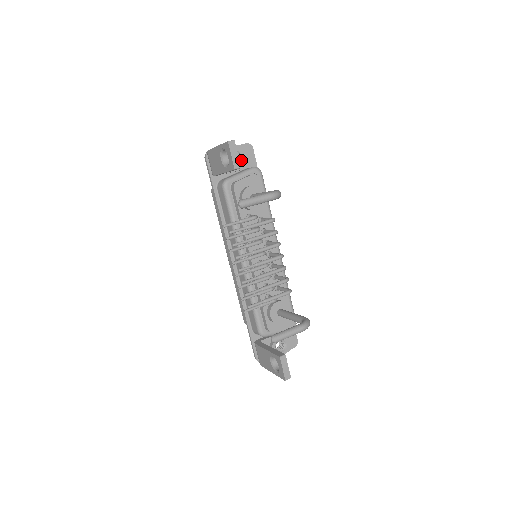
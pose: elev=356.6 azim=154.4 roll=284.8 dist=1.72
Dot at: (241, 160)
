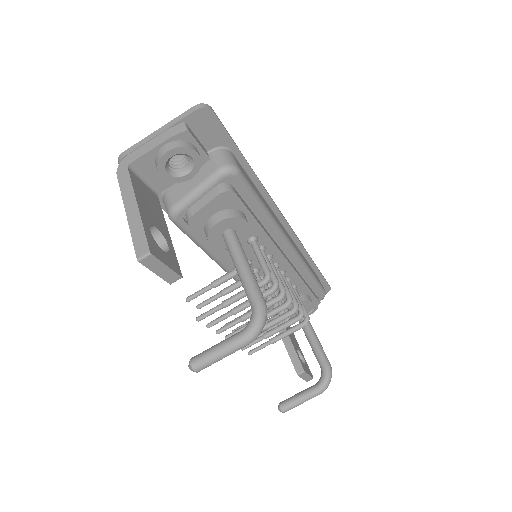
Dot at: (191, 163)
